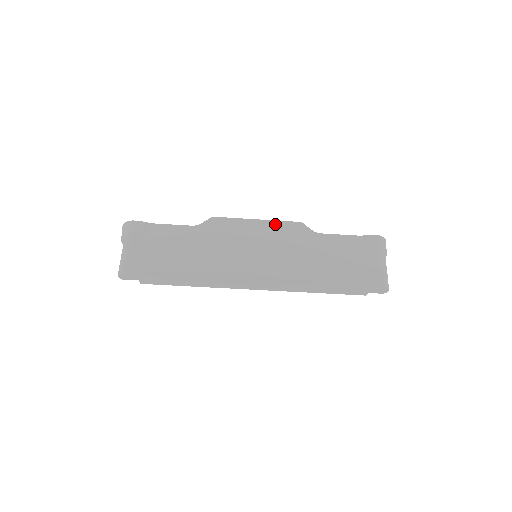
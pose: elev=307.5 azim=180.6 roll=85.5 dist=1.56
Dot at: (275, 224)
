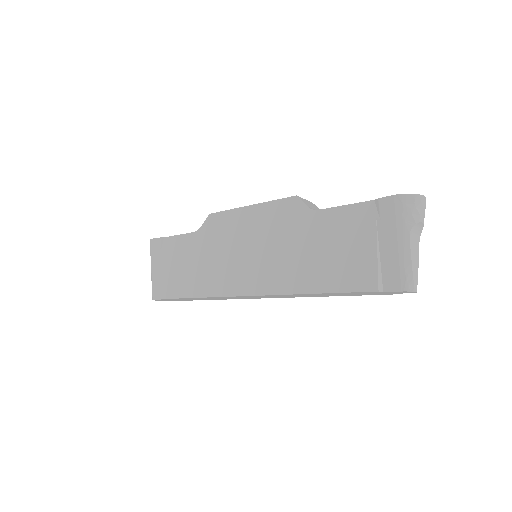
Dot at: (267, 208)
